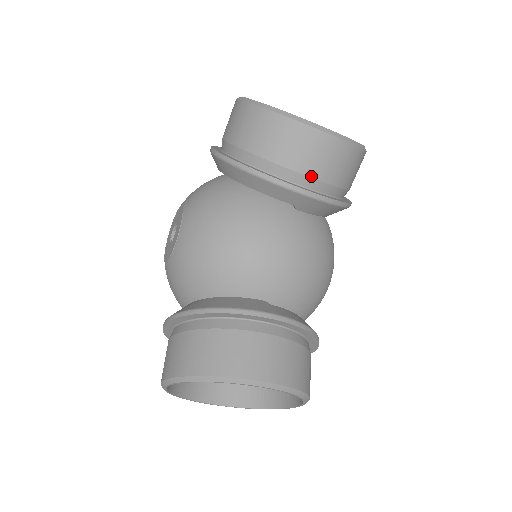
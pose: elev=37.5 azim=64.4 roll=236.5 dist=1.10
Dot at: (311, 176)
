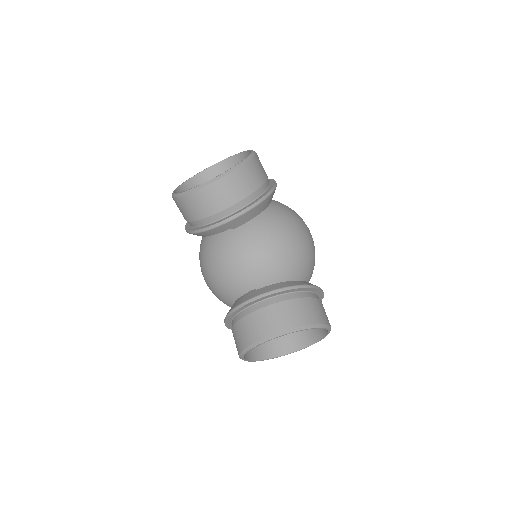
Dot at: (220, 211)
